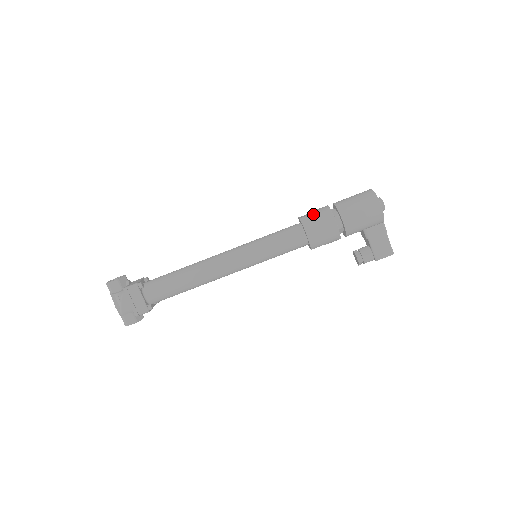
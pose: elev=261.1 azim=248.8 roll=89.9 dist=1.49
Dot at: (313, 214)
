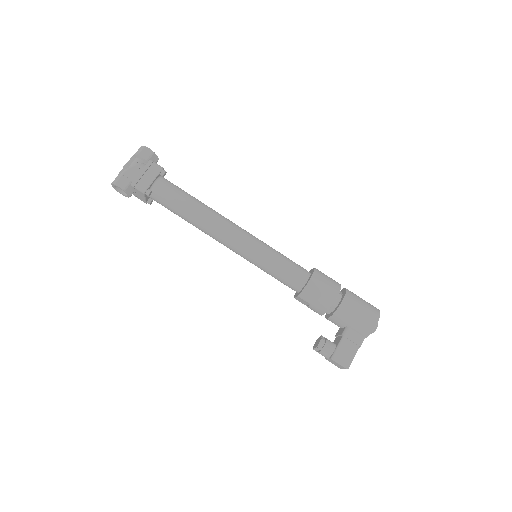
Dot at: occluded
